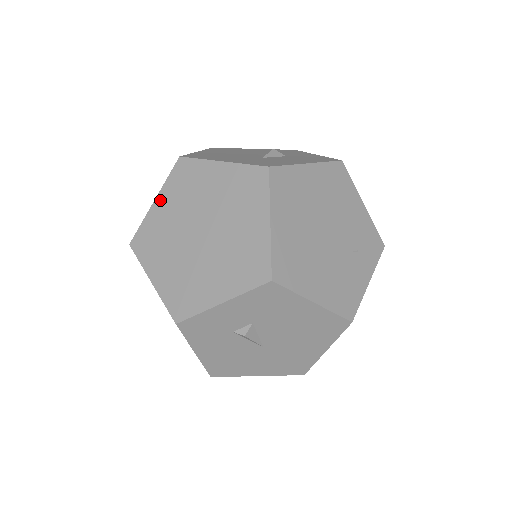
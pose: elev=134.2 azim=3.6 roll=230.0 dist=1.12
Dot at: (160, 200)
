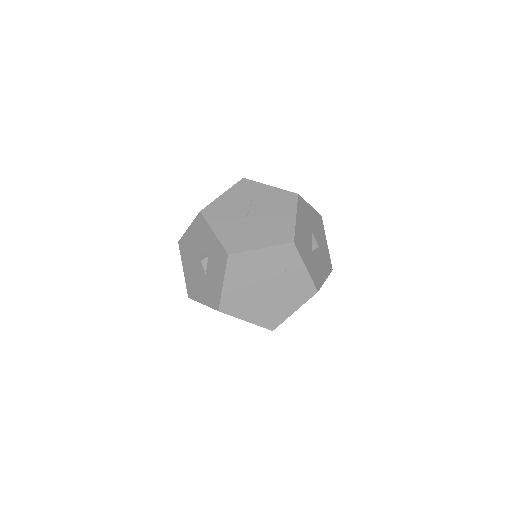
Dot at: occluded
